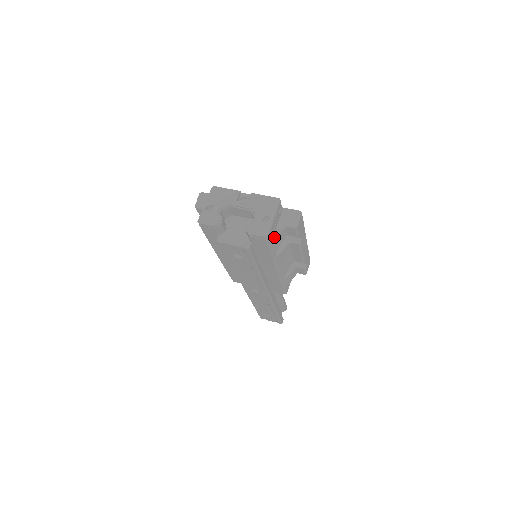
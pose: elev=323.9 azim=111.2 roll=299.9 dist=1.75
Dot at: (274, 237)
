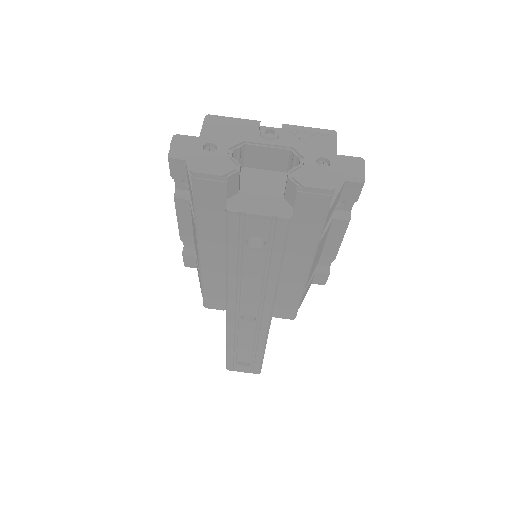
Dot at: occluded
